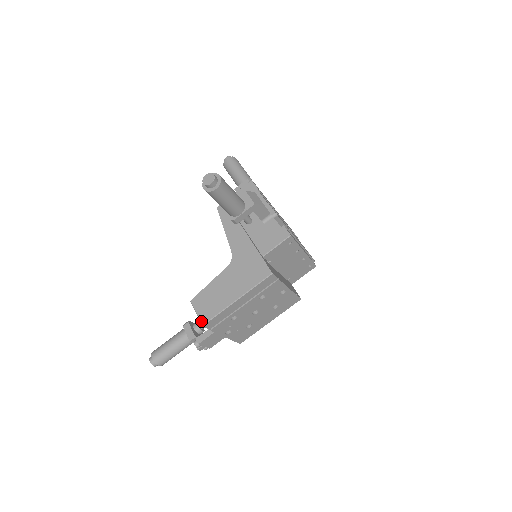
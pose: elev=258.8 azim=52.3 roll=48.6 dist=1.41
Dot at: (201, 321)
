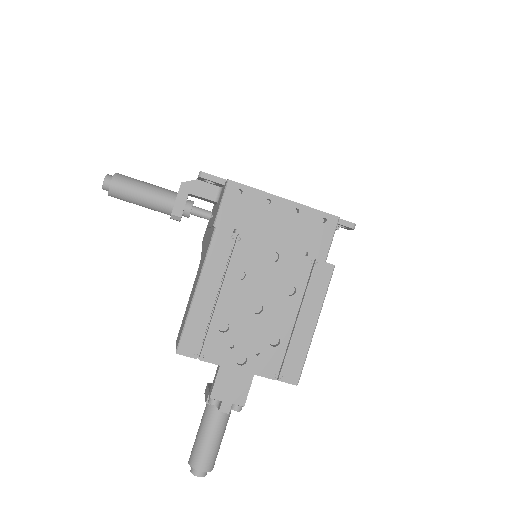
Dot at: occluded
